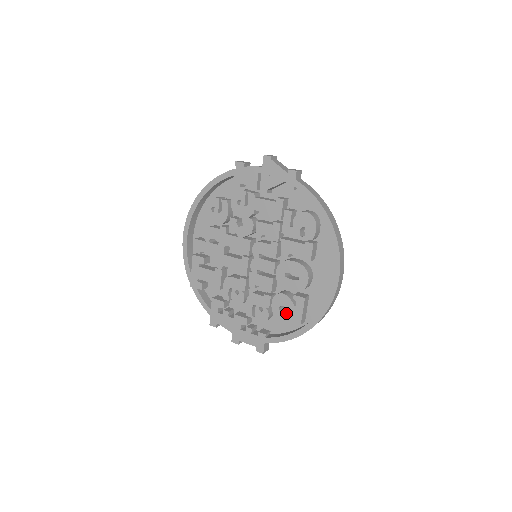
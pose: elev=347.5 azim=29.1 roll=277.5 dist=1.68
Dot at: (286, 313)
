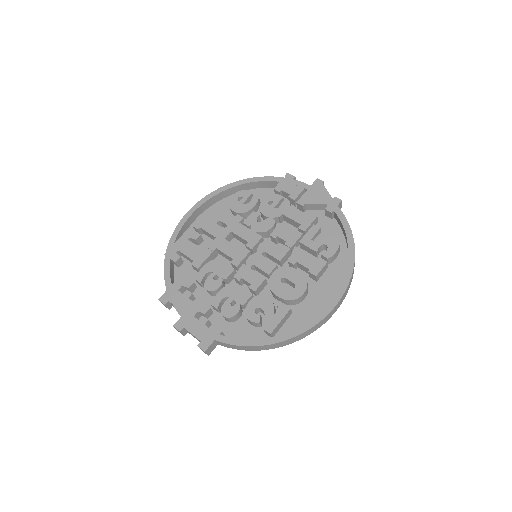
Dot at: (260, 317)
